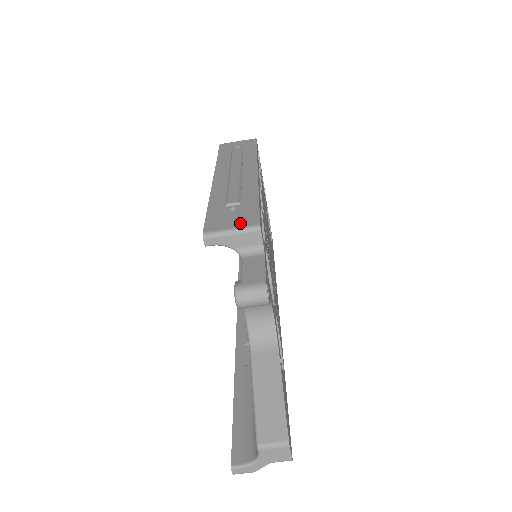
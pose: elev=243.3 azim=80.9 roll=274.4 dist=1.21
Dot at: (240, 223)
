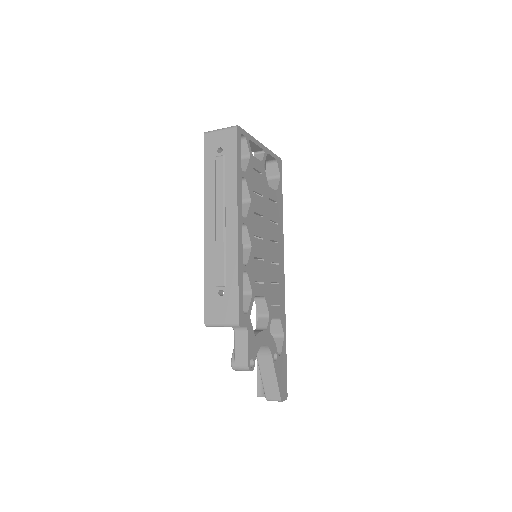
Dot at: (226, 318)
